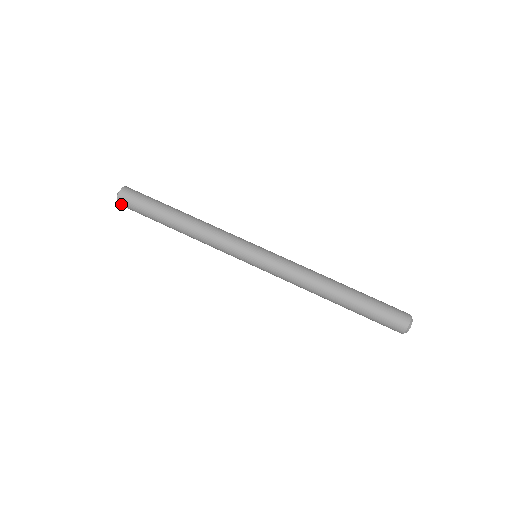
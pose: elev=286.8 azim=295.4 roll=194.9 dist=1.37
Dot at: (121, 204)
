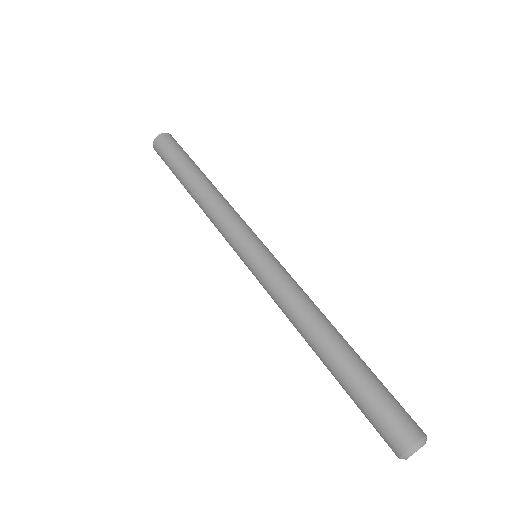
Dot at: (155, 147)
